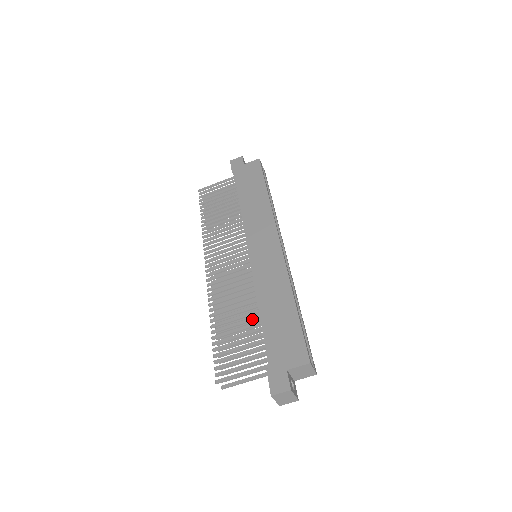
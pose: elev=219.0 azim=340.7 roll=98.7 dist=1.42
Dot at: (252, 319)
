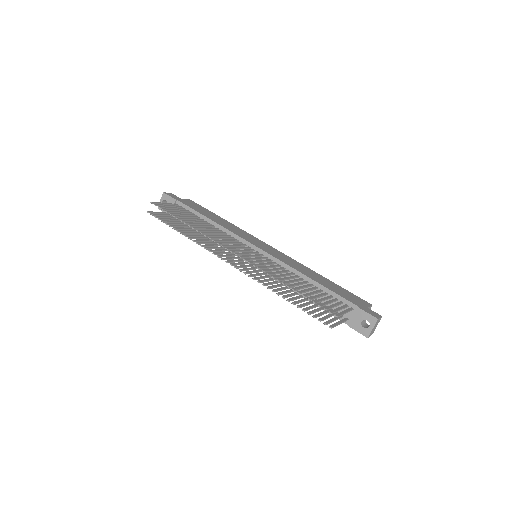
Dot at: (310, 285)
